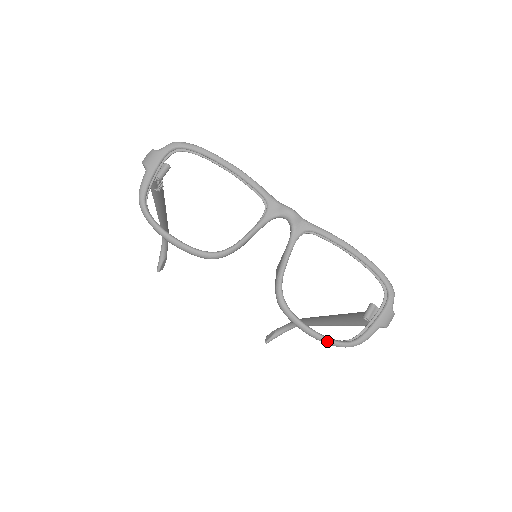
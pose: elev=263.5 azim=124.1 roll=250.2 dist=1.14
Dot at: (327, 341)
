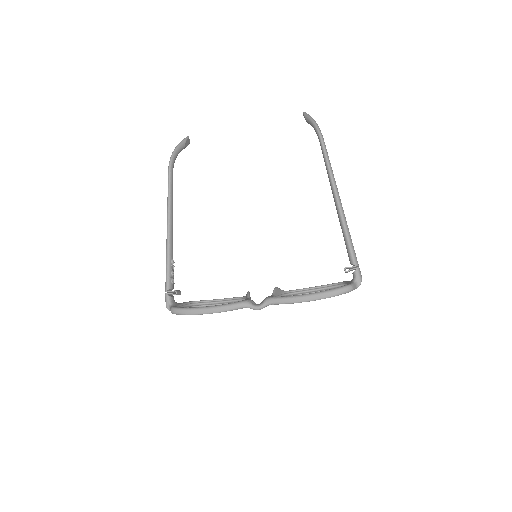
Dot at: occluded
